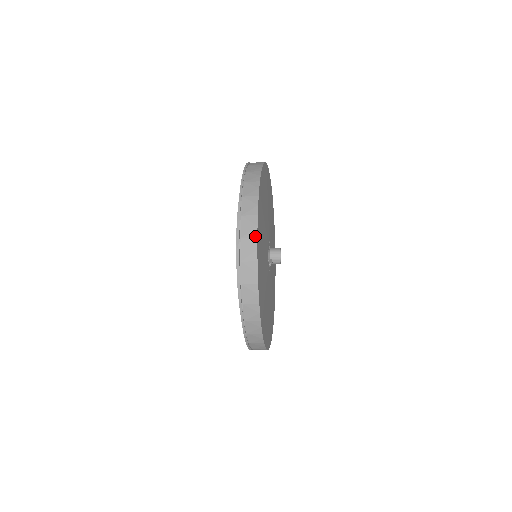
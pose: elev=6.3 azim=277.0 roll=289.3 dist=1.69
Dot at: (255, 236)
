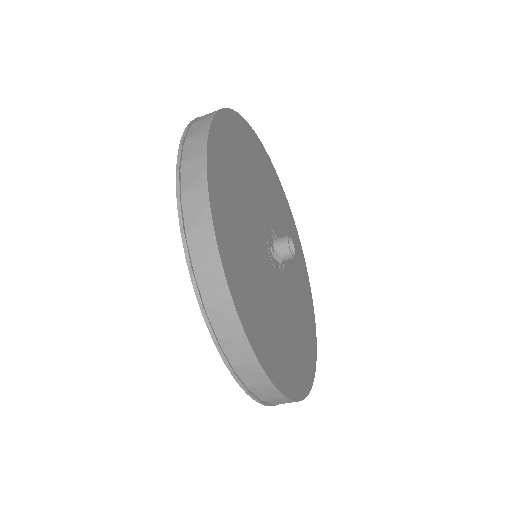
Dot at: (203, 153)
